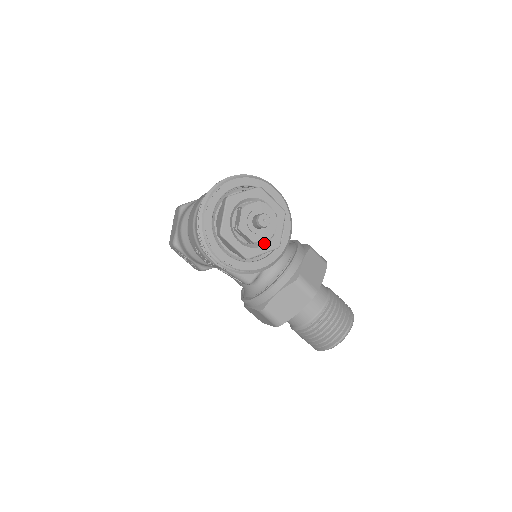
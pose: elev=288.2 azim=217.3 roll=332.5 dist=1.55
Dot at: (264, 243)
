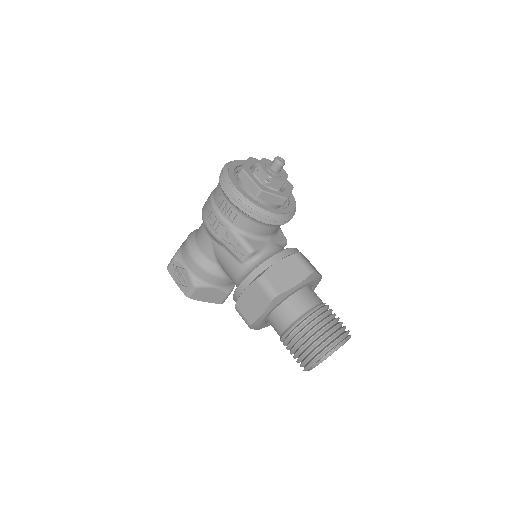
Dot at: (275, 191)
